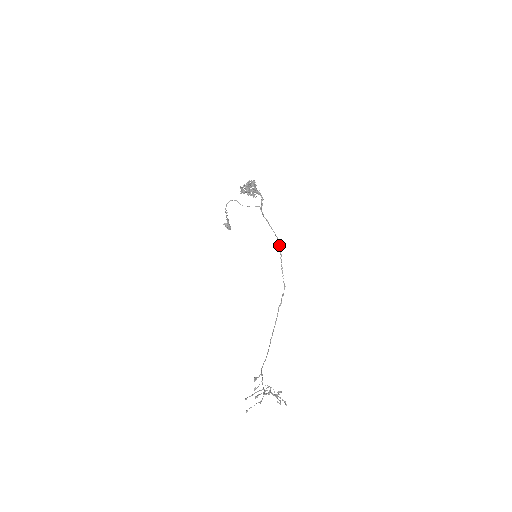
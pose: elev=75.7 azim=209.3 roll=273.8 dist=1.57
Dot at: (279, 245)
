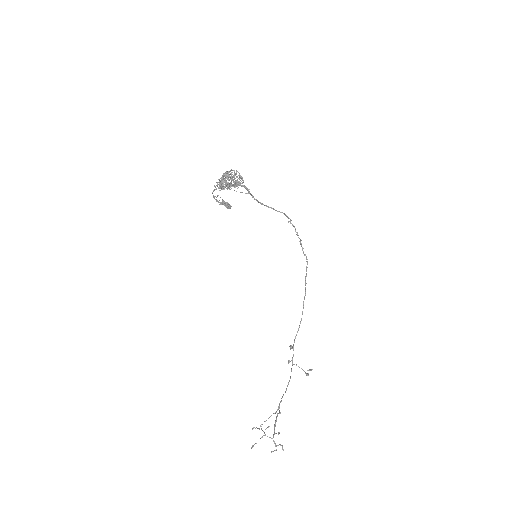
Dot at: (290, 219)
